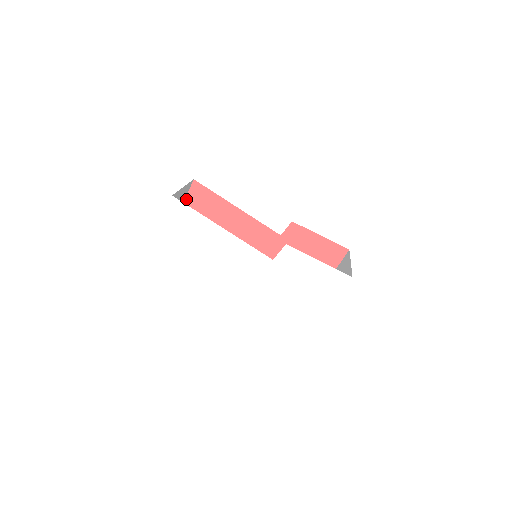
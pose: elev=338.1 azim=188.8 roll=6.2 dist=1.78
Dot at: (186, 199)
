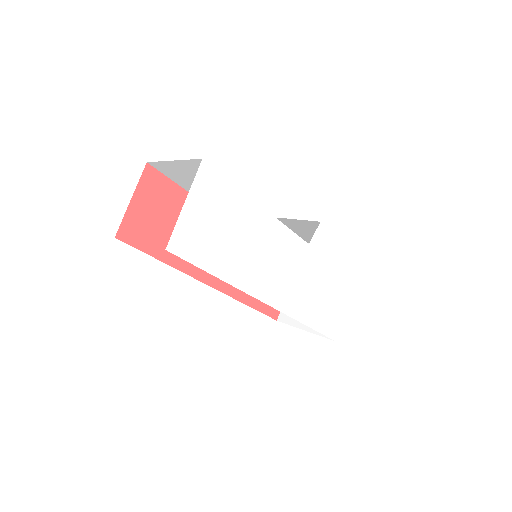
Dot at: (135, 194)
